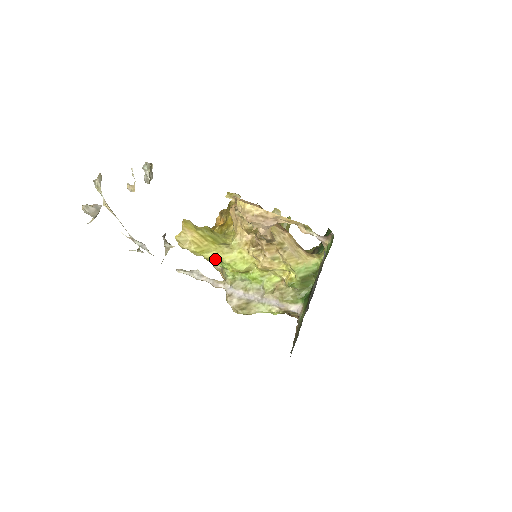
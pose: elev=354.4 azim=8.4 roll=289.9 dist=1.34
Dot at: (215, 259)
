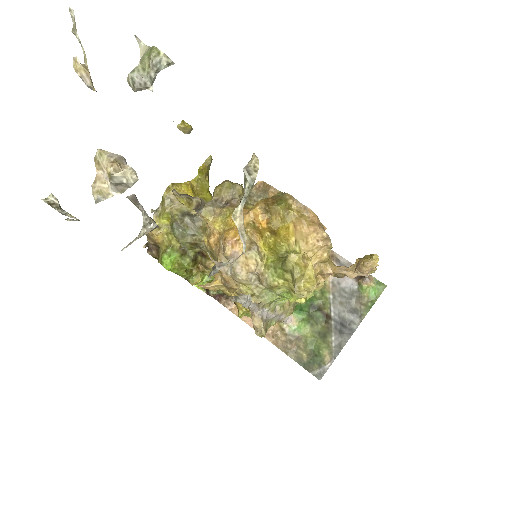
Dot at: occluded
